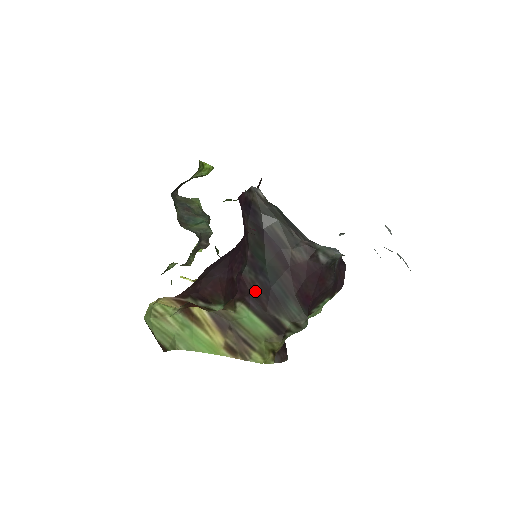
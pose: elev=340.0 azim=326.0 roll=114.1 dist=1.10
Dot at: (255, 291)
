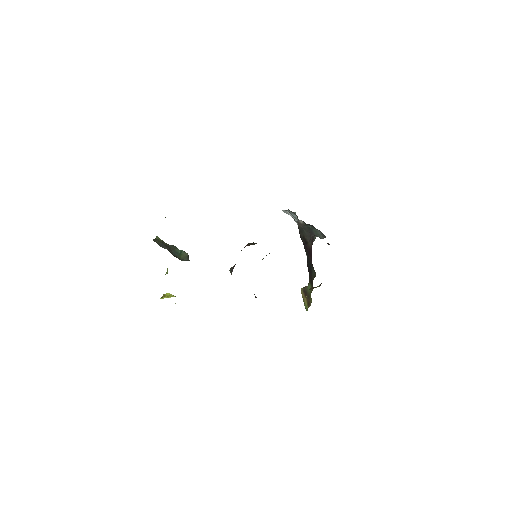
Dot at: (308, 271)
